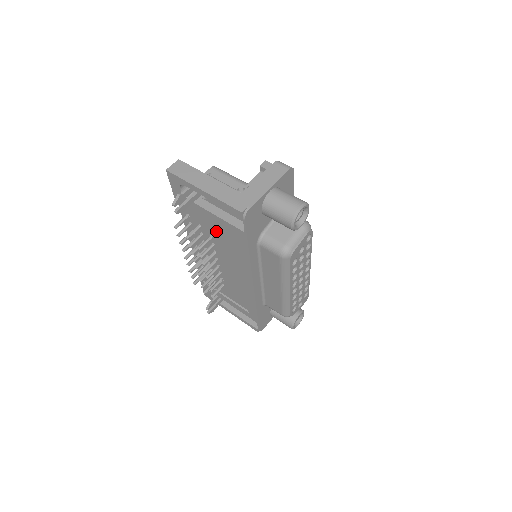
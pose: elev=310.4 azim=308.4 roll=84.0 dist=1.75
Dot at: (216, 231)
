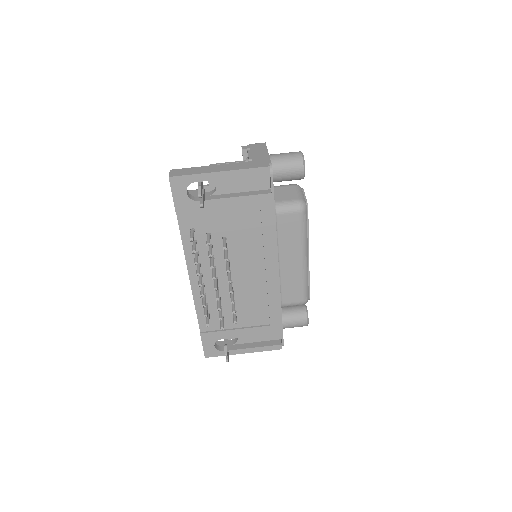
Dot at: (231, 225)
